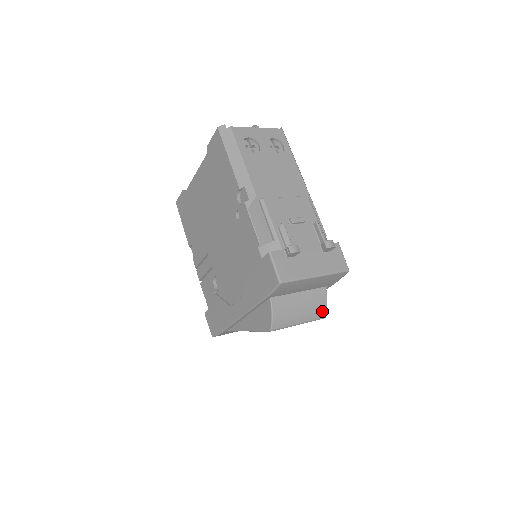
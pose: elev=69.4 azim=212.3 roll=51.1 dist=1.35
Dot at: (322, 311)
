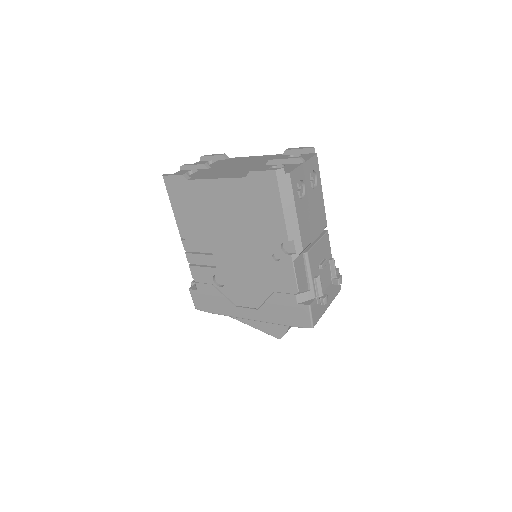
Dot at: occluded
